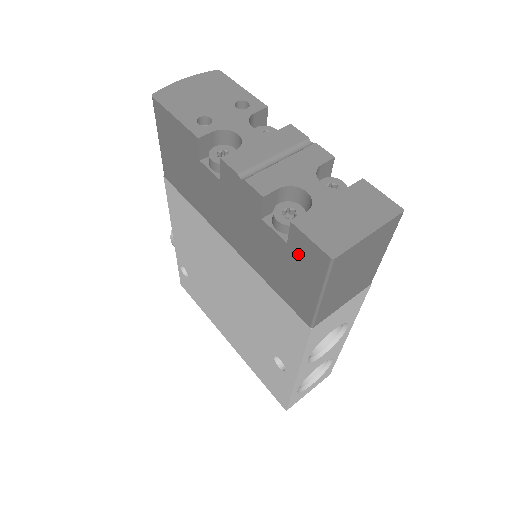
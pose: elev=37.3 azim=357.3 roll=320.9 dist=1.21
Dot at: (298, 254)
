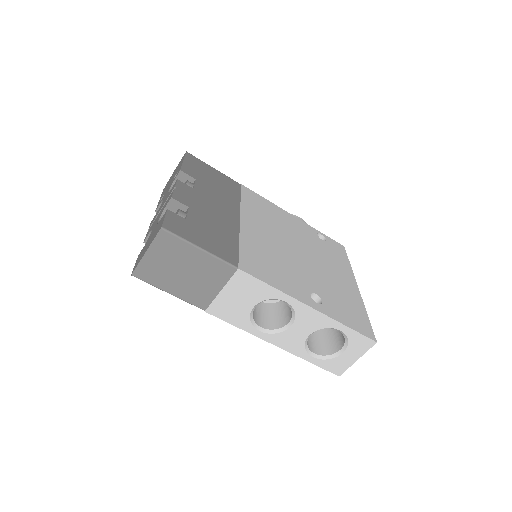
Dot at: occluded
